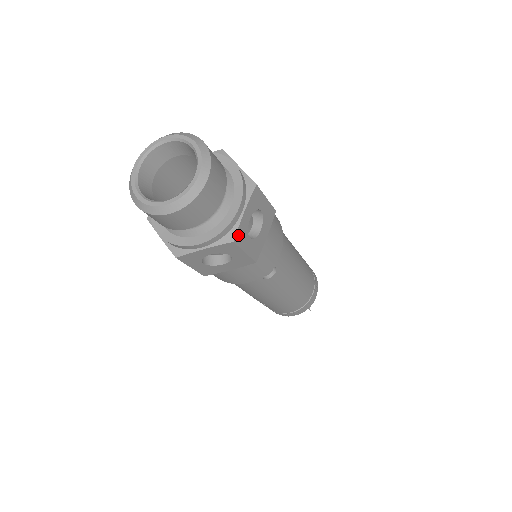
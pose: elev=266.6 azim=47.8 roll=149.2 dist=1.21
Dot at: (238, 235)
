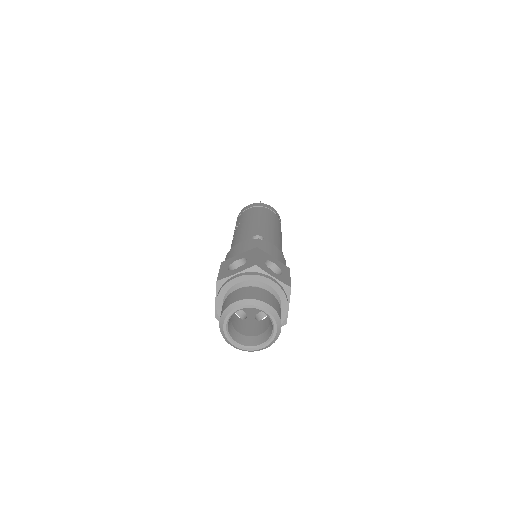
Dot at: occluded
